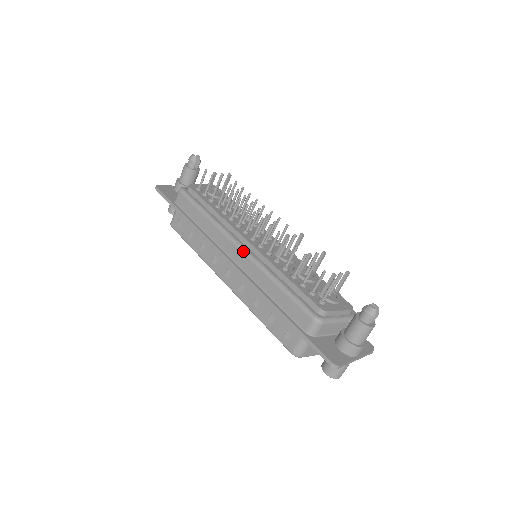
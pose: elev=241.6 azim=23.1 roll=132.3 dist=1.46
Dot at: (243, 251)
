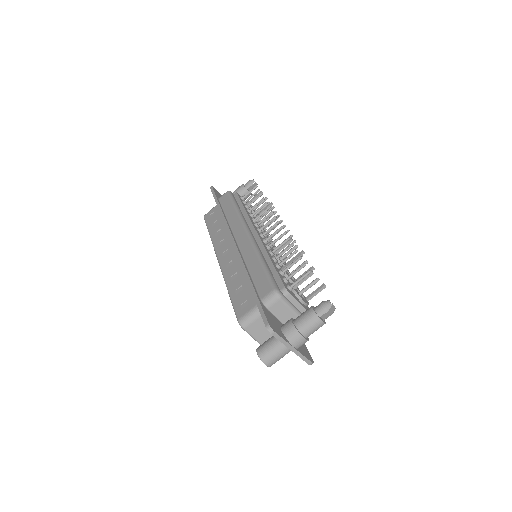
Dot at: (249, 235)
